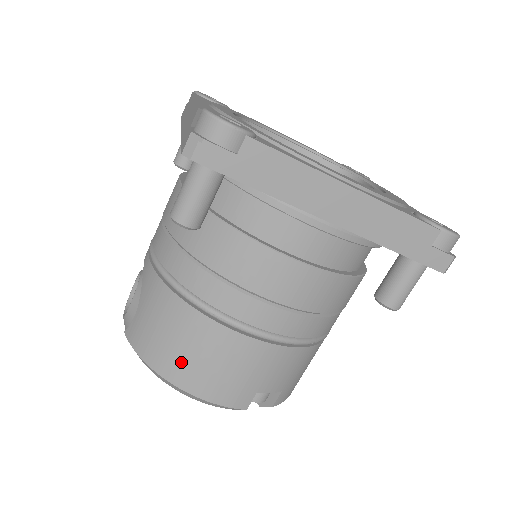
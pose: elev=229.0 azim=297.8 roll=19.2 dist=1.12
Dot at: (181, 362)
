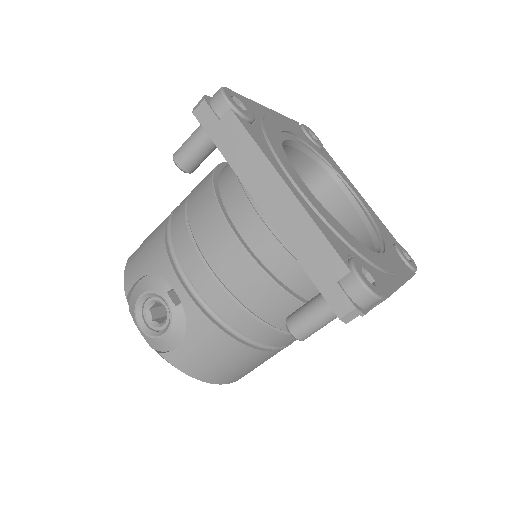
Dot at: (228, 374)
